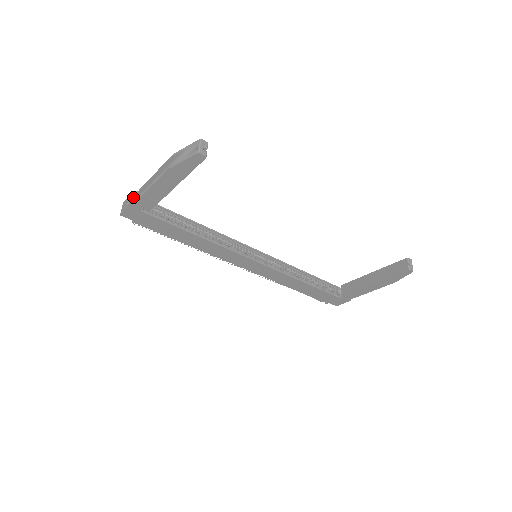
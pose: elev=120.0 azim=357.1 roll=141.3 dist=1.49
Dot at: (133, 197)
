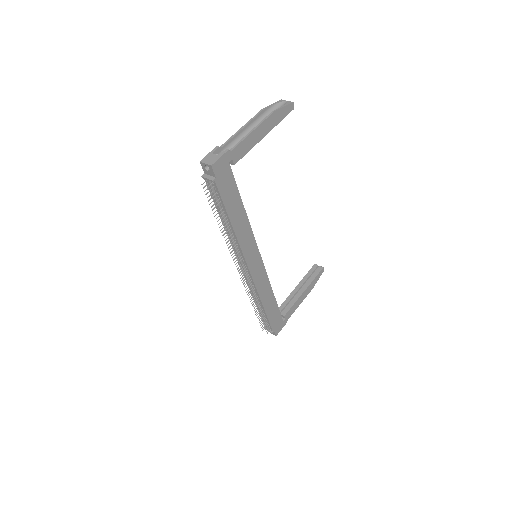
Dot at: (215, 152)
